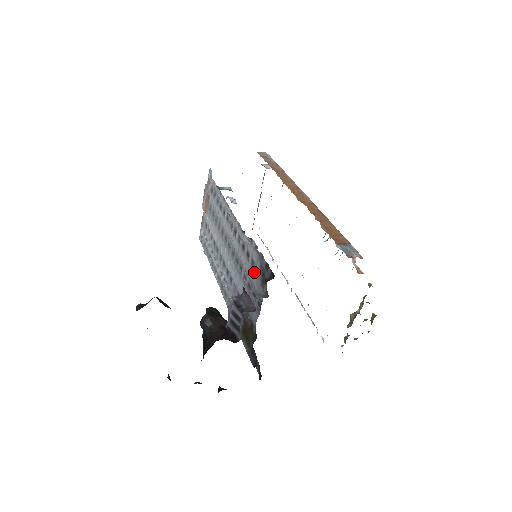
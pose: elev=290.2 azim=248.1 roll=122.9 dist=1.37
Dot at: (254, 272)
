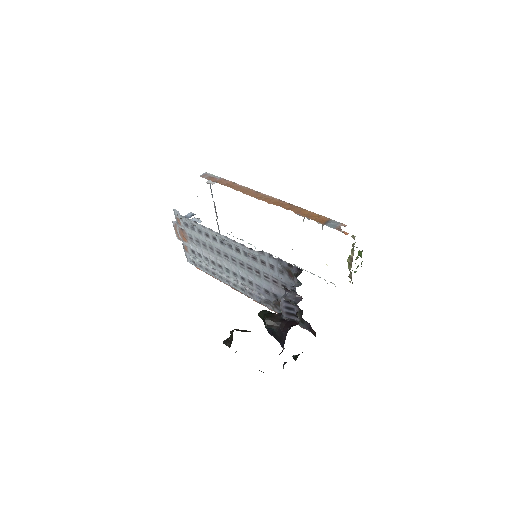
Dot at: (277, 272)
